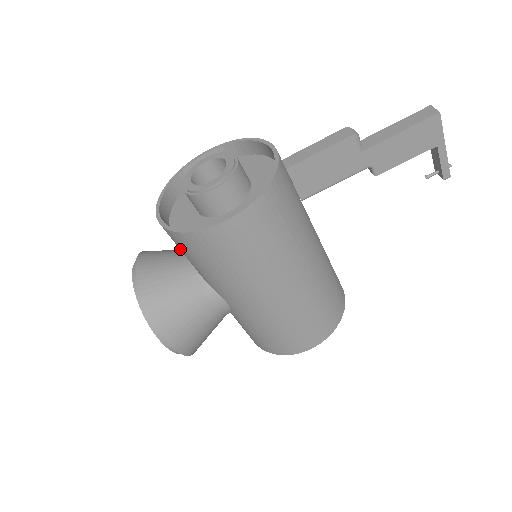
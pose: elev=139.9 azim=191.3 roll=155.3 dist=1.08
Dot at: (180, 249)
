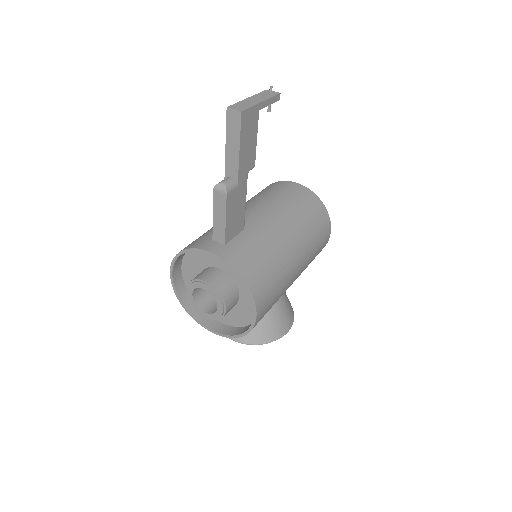
Dot at: occluded
